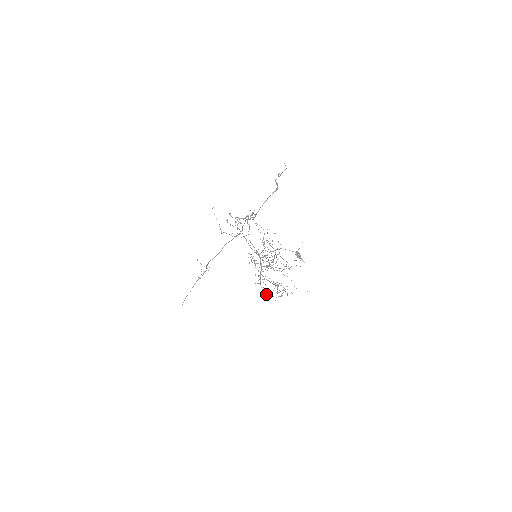
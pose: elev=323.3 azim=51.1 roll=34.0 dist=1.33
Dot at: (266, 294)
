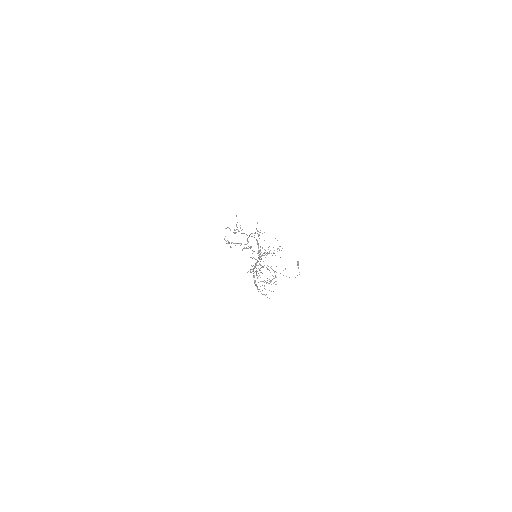
Dot at: occluded
